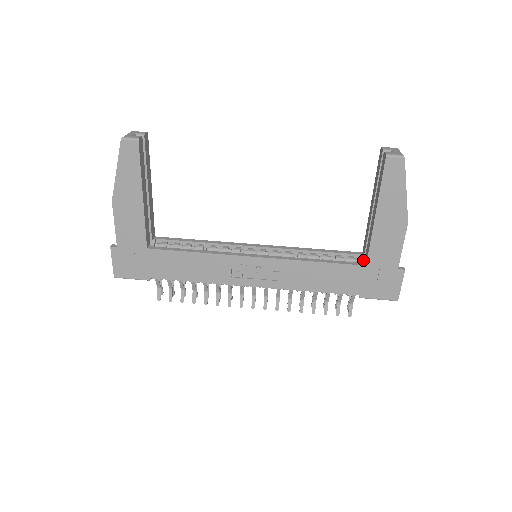
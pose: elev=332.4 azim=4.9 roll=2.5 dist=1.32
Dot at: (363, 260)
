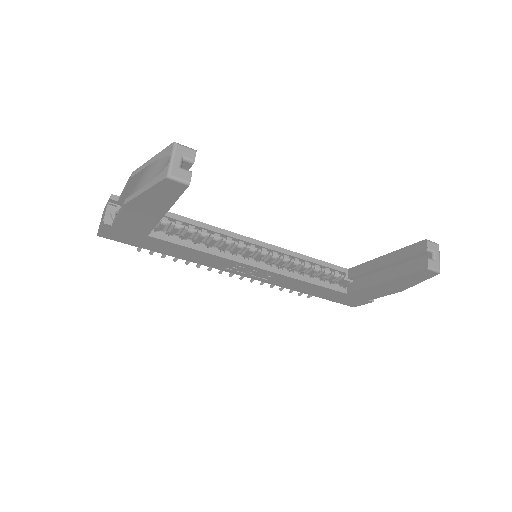
Dot at: (346, 279)
